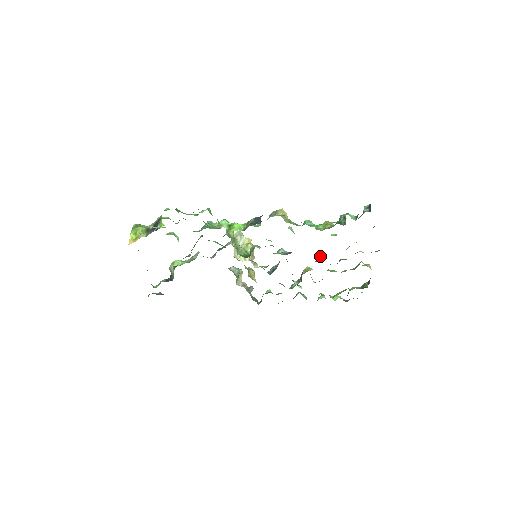
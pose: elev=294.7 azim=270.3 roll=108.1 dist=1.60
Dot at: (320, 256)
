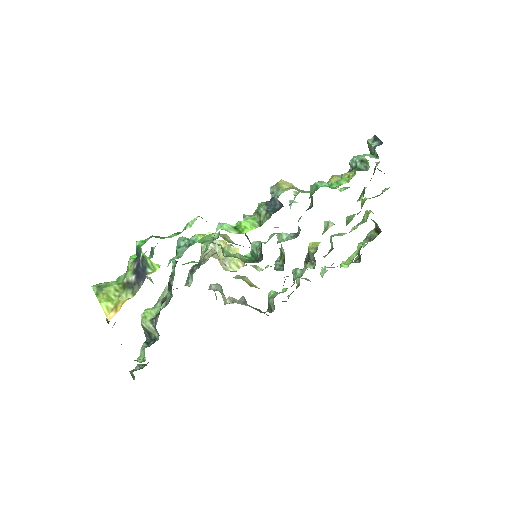
Dot at: (325, 223)
